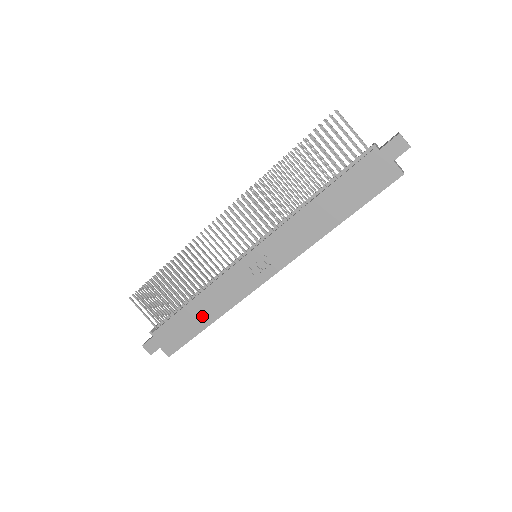
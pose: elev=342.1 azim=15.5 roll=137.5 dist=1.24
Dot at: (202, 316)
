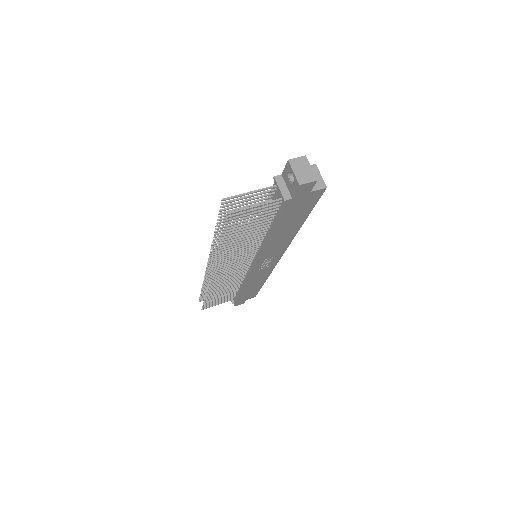
Dot at: (256, 285)
